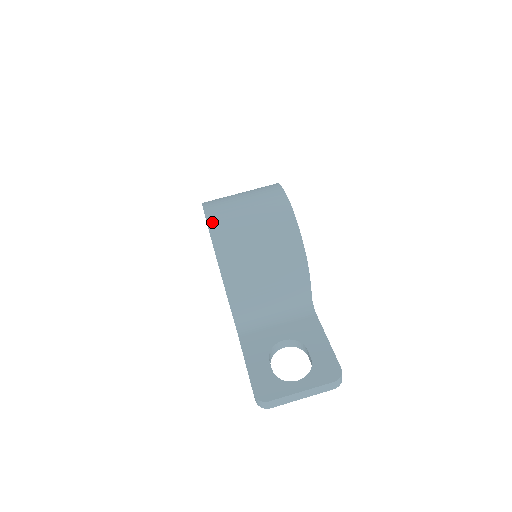
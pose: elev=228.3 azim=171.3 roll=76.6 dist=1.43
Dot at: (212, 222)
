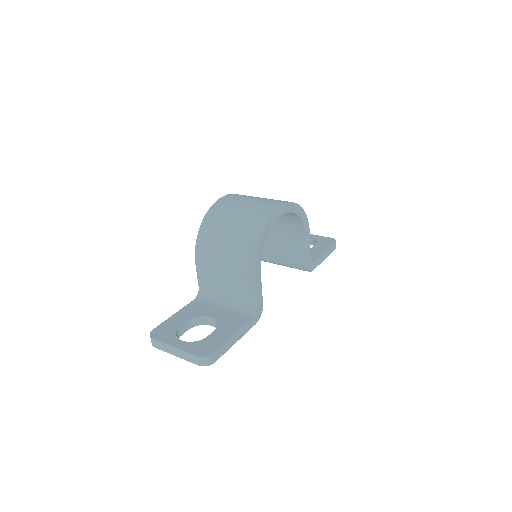
Dot at: (219, 202)
